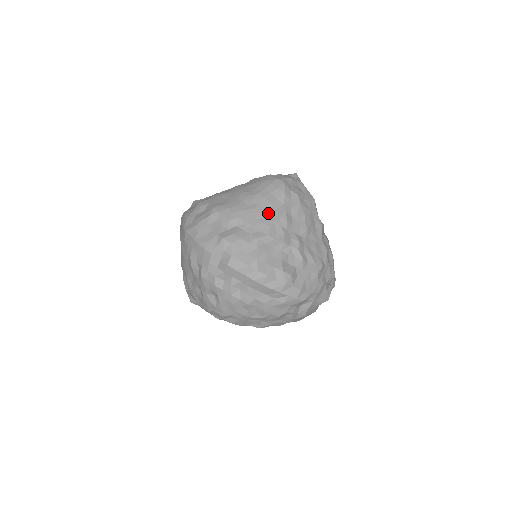
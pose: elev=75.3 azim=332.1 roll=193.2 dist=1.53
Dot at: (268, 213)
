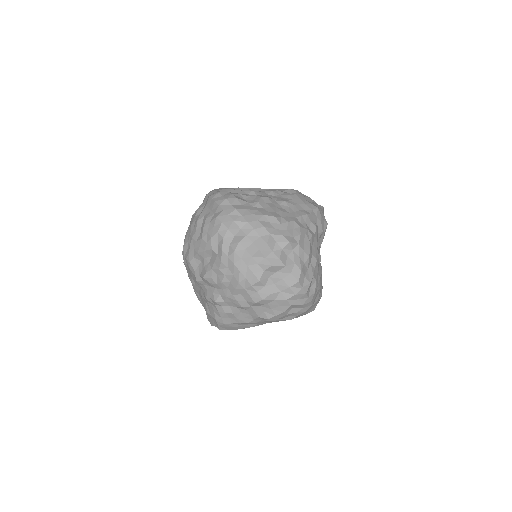
Dot at: occluded
